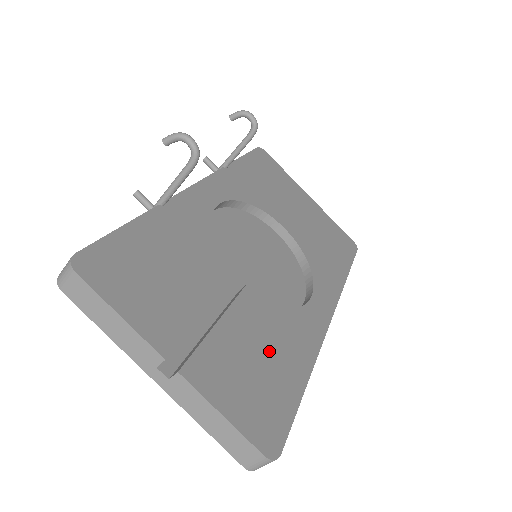
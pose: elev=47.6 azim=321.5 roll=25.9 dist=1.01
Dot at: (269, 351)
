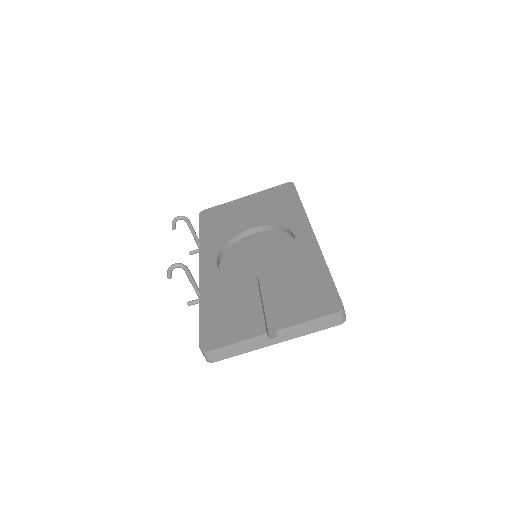
Dot at: (300, 281)
